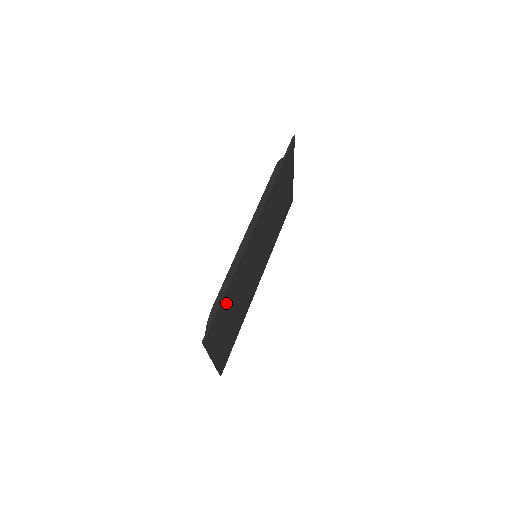
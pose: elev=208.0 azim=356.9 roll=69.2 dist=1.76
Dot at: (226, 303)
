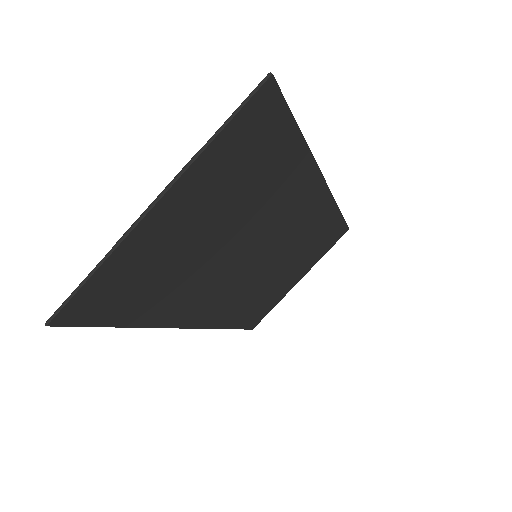
Dot at: (272, 161)
